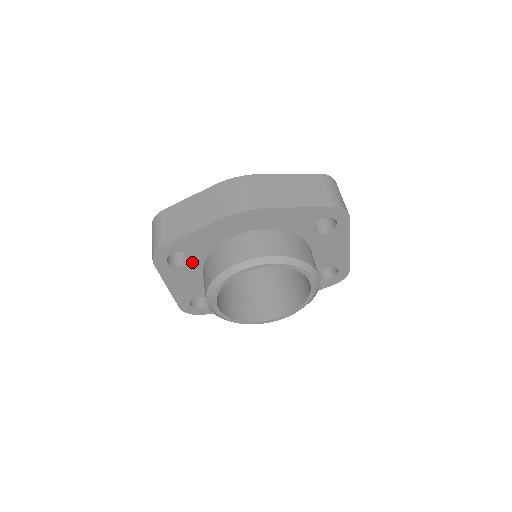
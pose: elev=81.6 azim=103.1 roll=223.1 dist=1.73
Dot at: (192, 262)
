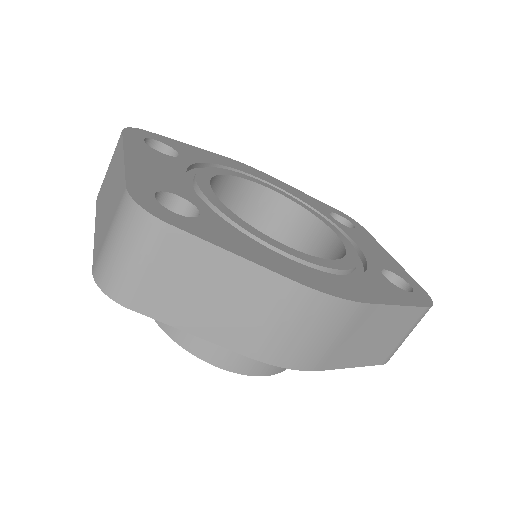
Dot at: occluded
